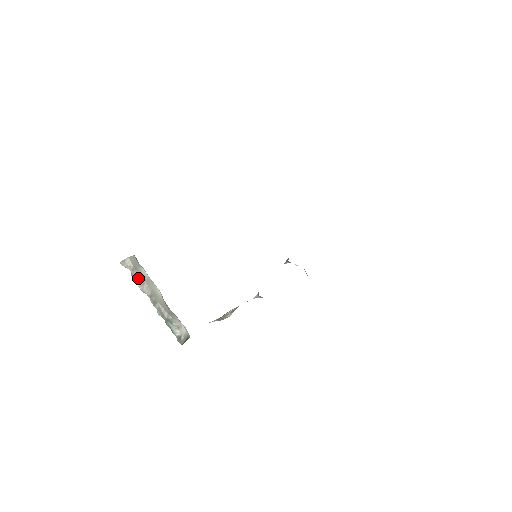
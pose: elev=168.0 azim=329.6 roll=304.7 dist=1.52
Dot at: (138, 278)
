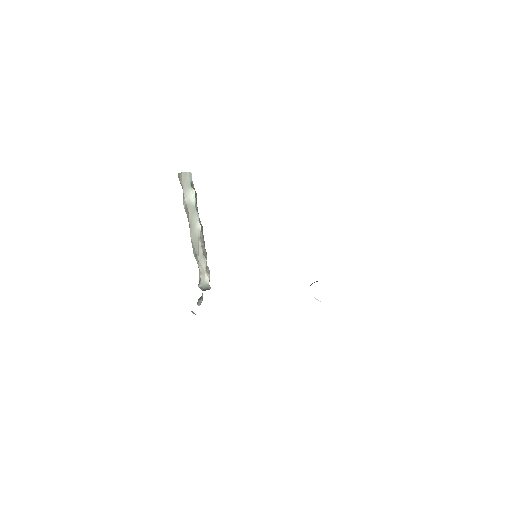
Dot at: (184, 200)
